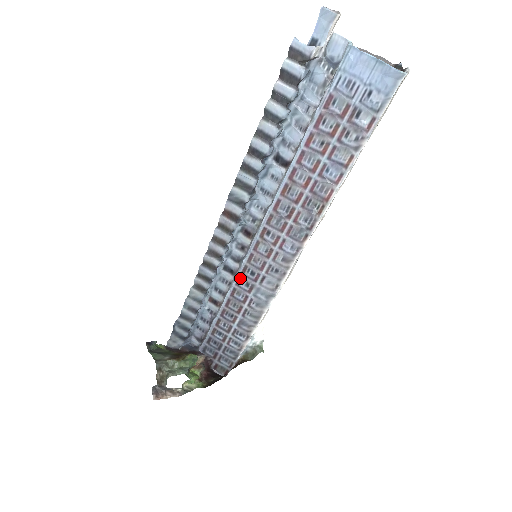
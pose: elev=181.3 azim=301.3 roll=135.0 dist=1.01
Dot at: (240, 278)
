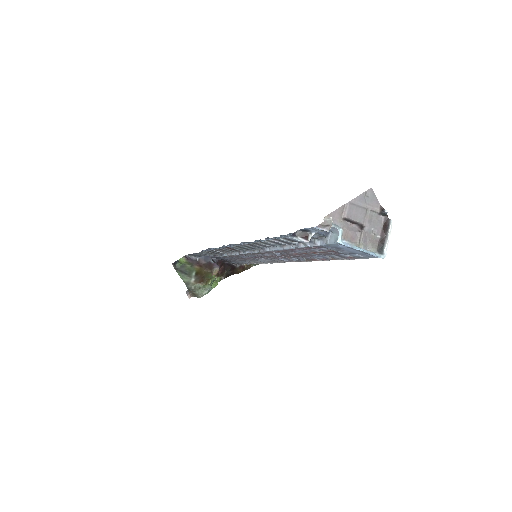
Dot at: (243, 255)
